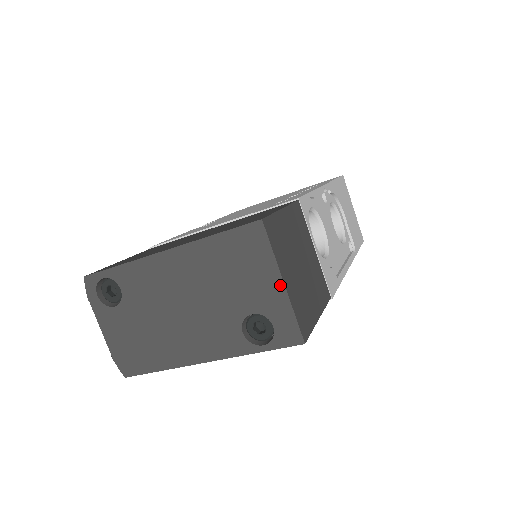
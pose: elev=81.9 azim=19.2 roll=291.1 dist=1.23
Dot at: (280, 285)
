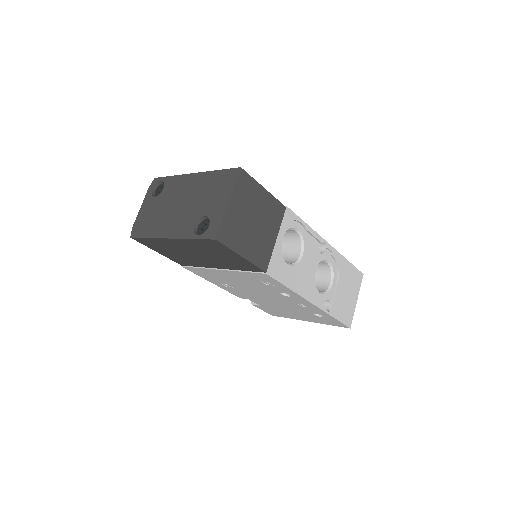
Dot at: (226, 203)
